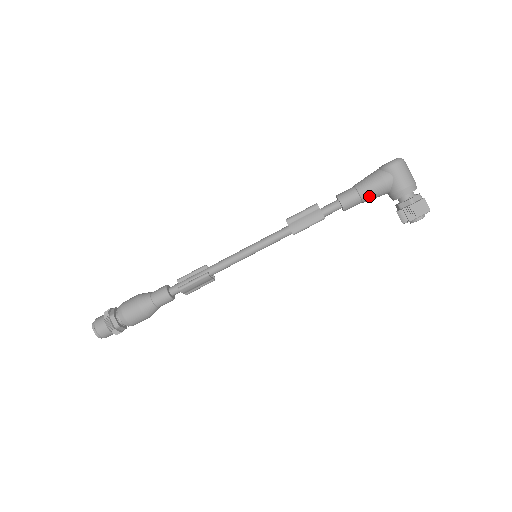
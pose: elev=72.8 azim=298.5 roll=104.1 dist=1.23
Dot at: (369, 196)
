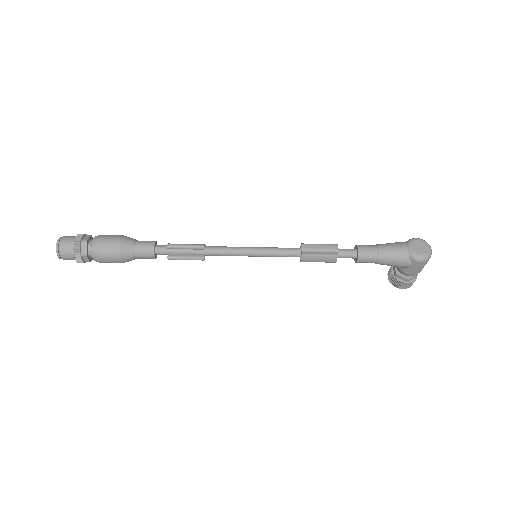
Dot at: (383, 264)
